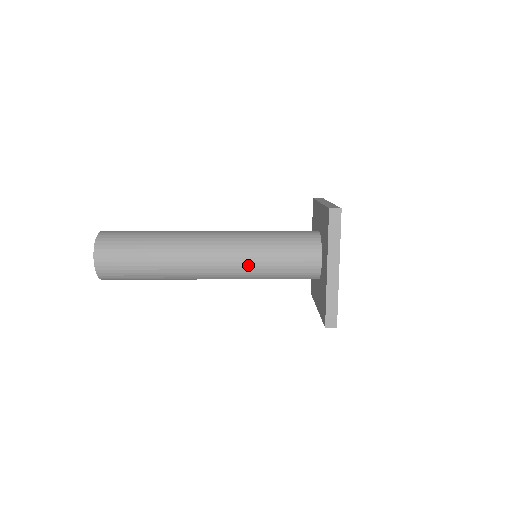
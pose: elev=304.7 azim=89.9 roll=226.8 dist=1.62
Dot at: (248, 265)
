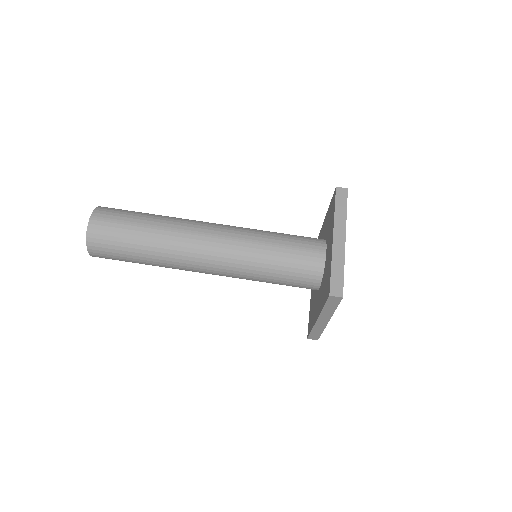
Dot at: (244, 278)
